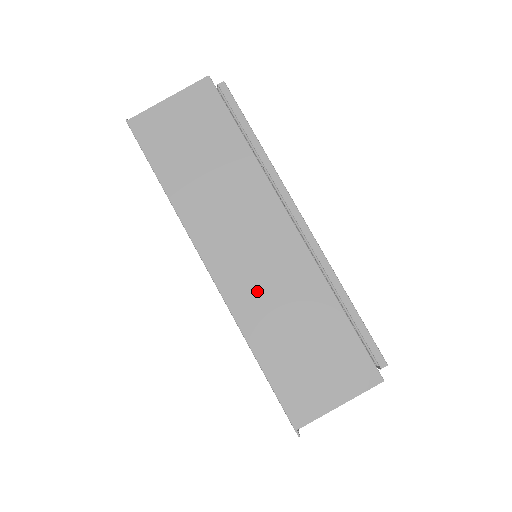
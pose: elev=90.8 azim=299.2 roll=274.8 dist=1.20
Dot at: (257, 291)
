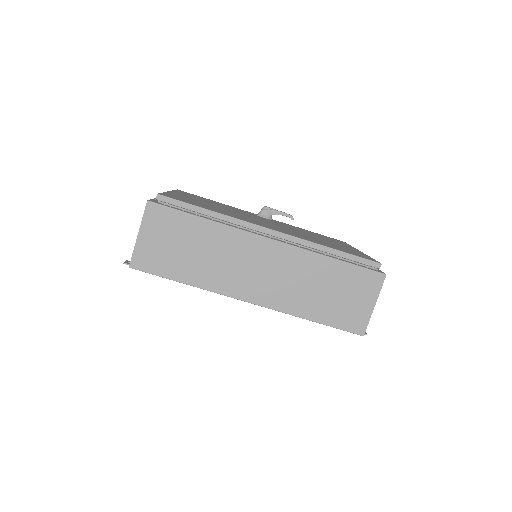
Dot at: (284, 290)
